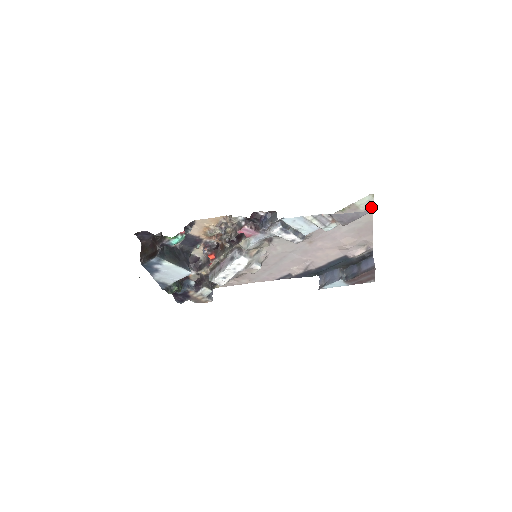
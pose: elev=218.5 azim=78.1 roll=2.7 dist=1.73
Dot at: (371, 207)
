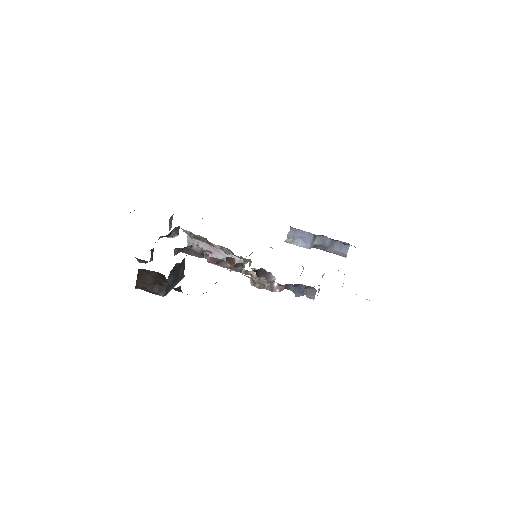
Dot at: occluded
